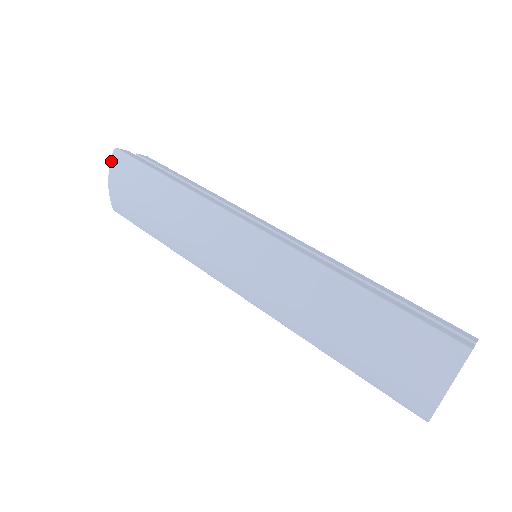
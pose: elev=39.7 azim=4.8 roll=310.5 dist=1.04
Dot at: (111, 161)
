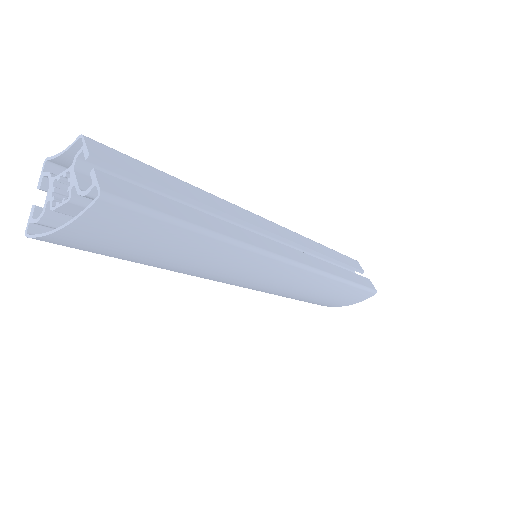
Dot at: (87, 212)
